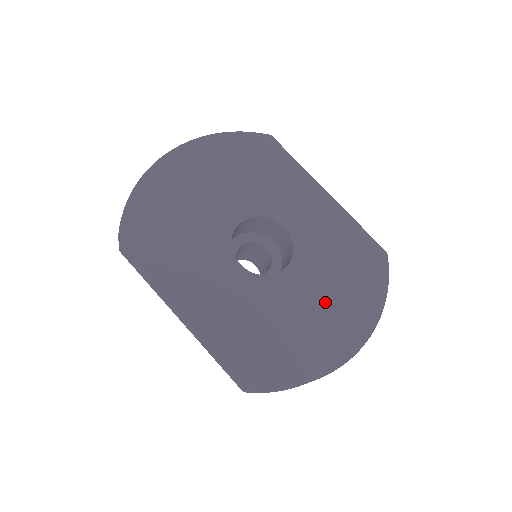
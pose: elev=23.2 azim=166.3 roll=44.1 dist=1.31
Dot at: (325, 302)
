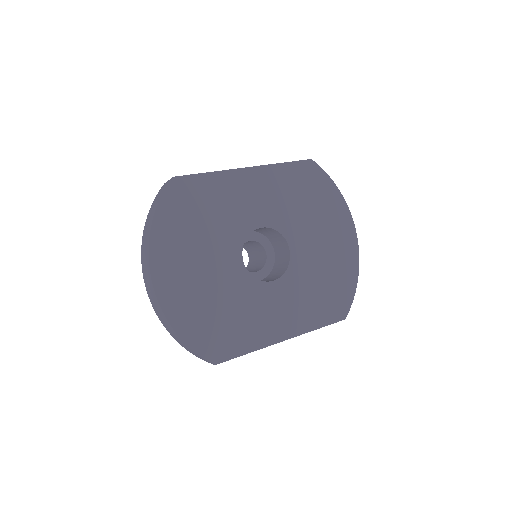
Dot at: (322, 235)
